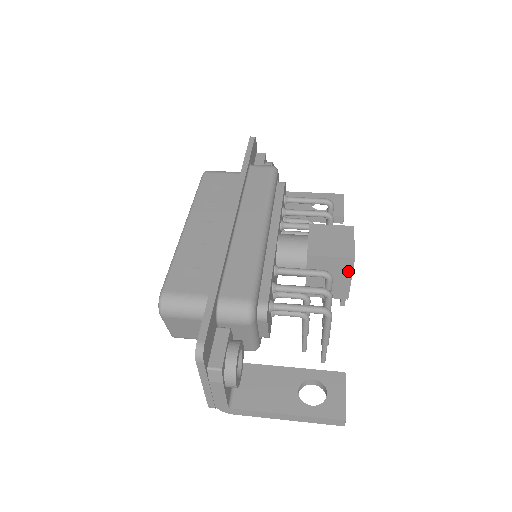
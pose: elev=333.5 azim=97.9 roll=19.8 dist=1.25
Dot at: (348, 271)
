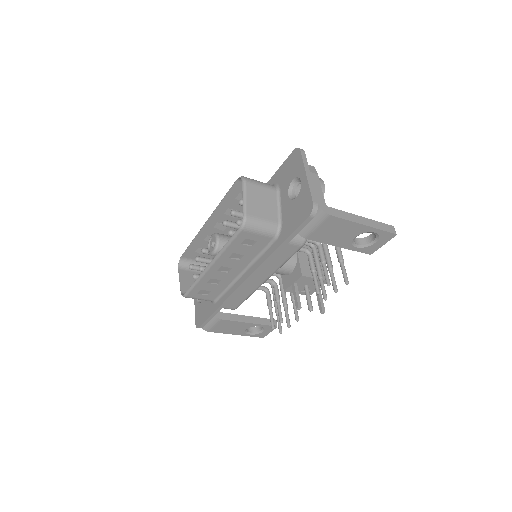
Dot at: occluded
